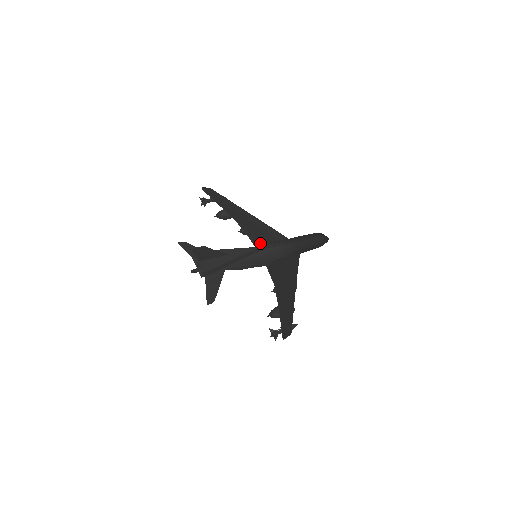
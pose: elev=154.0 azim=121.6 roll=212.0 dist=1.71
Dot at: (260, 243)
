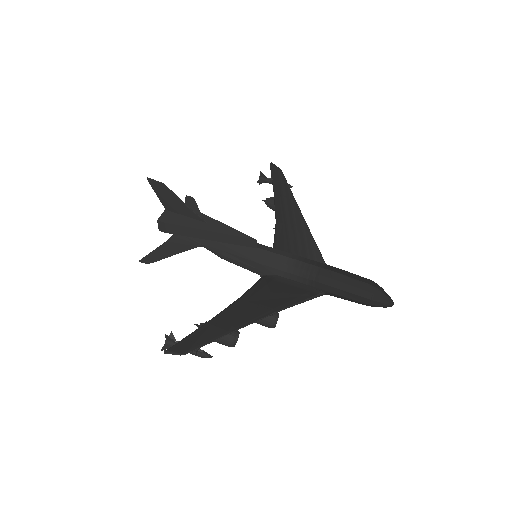
Dot at: (281, 249)
